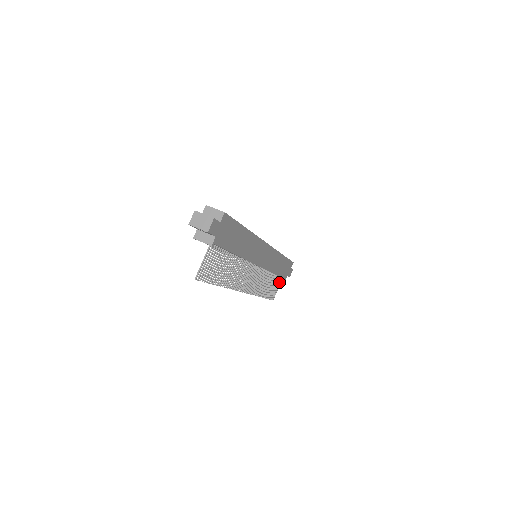
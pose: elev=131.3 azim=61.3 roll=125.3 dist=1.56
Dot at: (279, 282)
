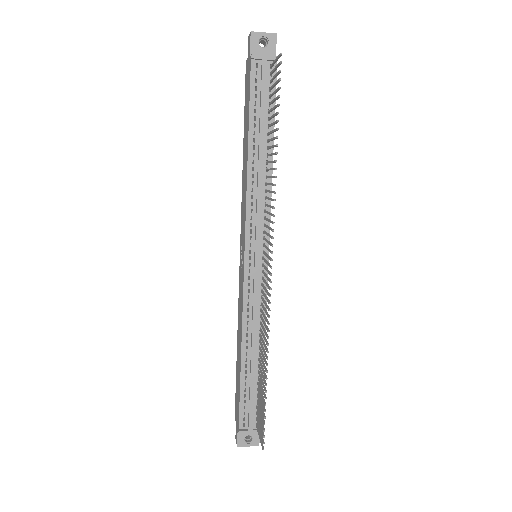
Dot at: (257, 422)
